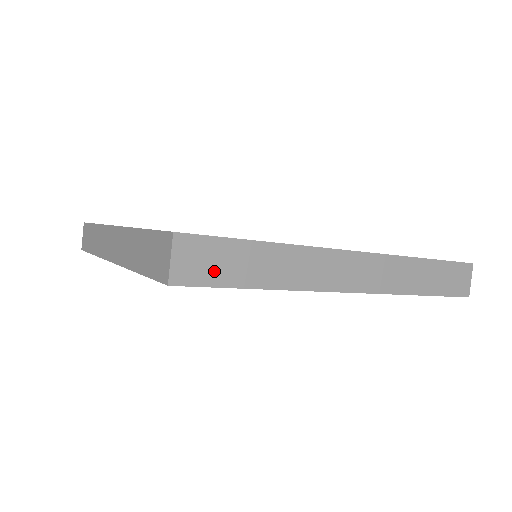
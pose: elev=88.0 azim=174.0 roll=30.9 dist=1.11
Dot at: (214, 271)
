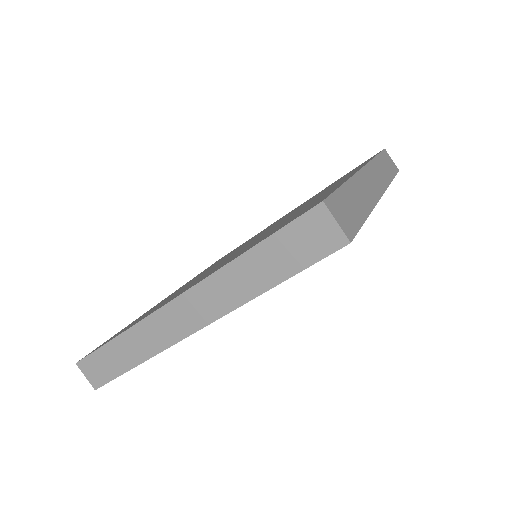
Dot at: (106, 371)
